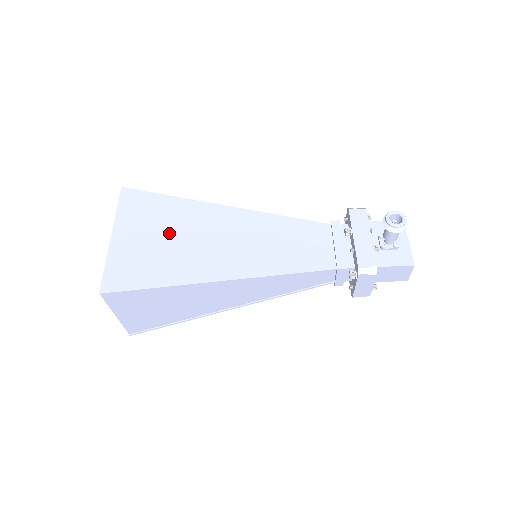
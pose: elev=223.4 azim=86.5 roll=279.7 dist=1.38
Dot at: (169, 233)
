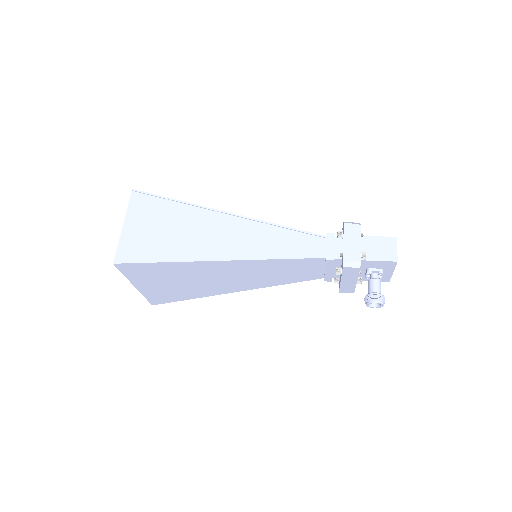
Dot at: (180, 280)
